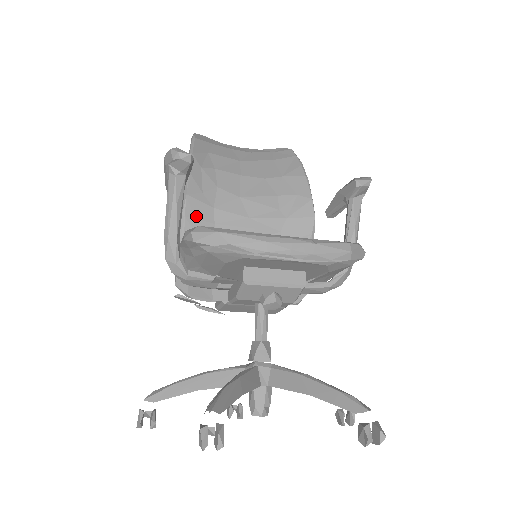
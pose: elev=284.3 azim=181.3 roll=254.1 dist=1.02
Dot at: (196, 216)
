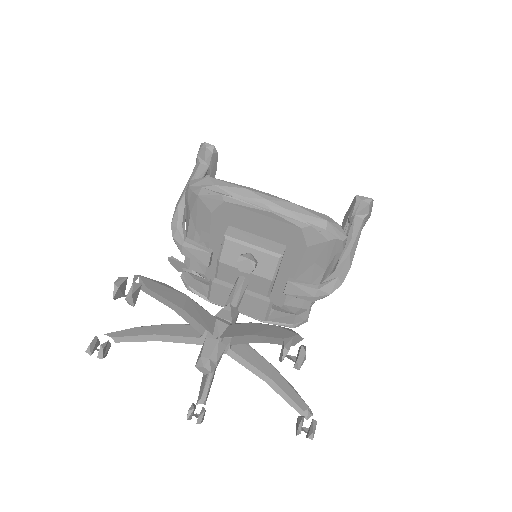
Dot at: occluded
